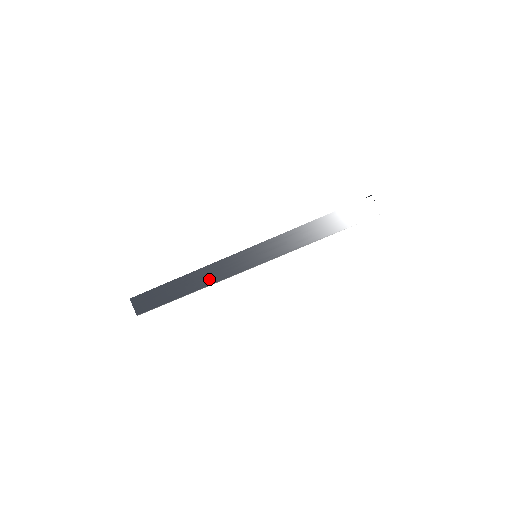
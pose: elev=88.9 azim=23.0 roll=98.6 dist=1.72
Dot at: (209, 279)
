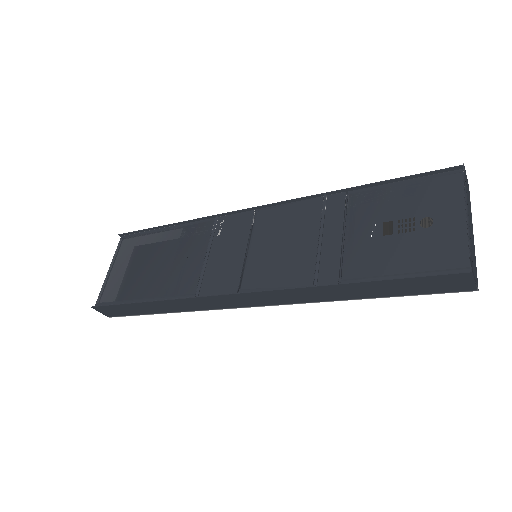
Dot at: (190, 308)
